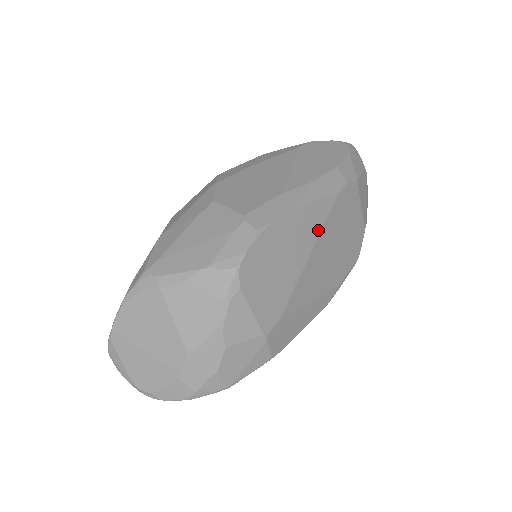
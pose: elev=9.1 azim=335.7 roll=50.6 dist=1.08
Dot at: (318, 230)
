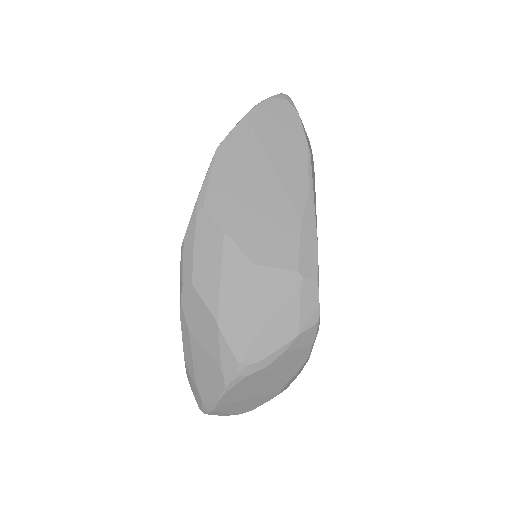
Dot at: occluded
